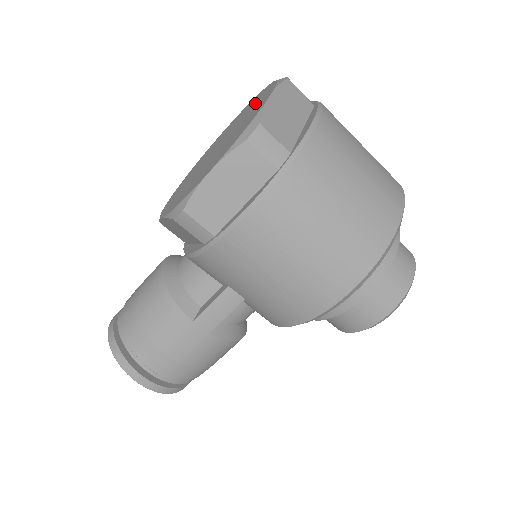
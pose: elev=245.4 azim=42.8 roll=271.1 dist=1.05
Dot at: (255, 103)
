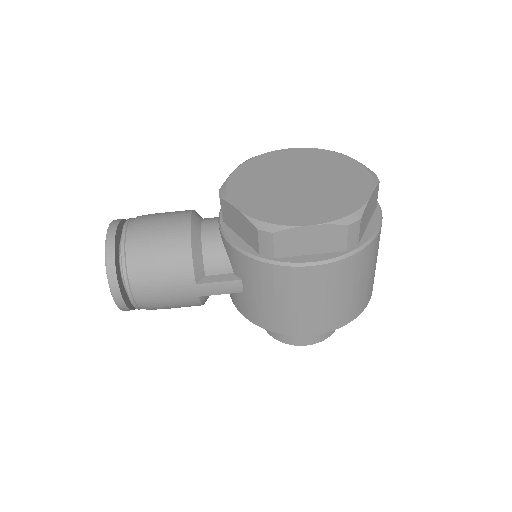
Dot at: (345, 172)
